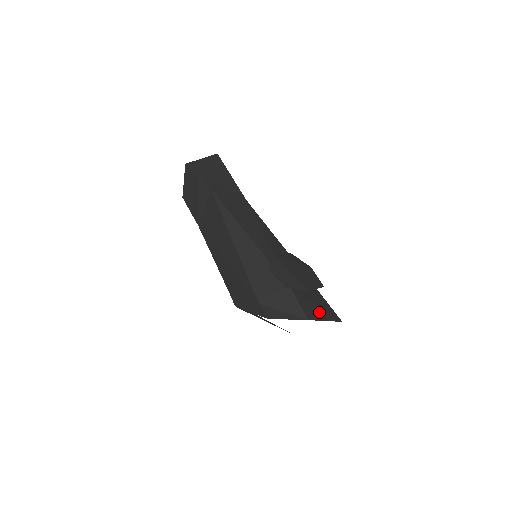
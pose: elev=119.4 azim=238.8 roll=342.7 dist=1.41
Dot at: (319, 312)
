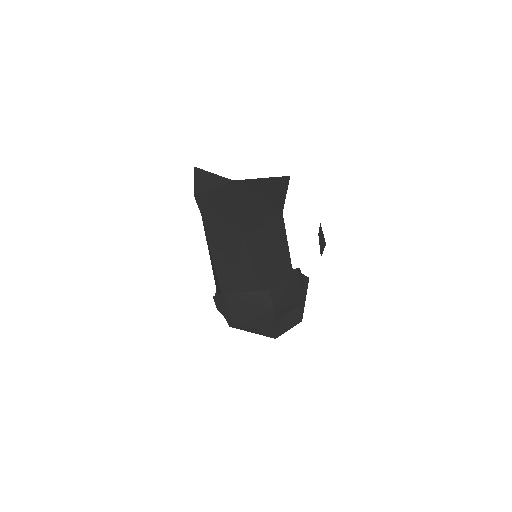
Dot at: (249, 328)
